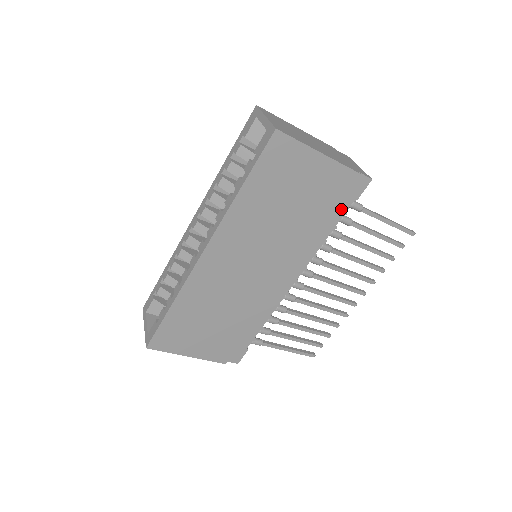
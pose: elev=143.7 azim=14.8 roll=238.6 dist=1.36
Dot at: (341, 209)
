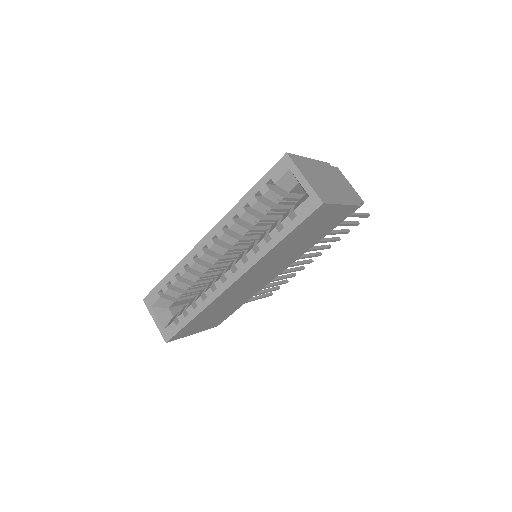
Dot at: occluded
